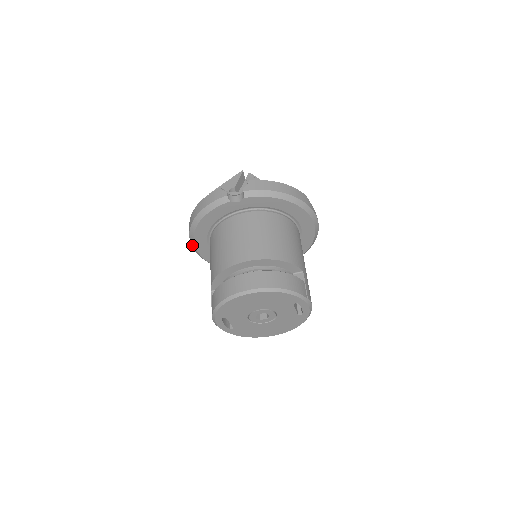
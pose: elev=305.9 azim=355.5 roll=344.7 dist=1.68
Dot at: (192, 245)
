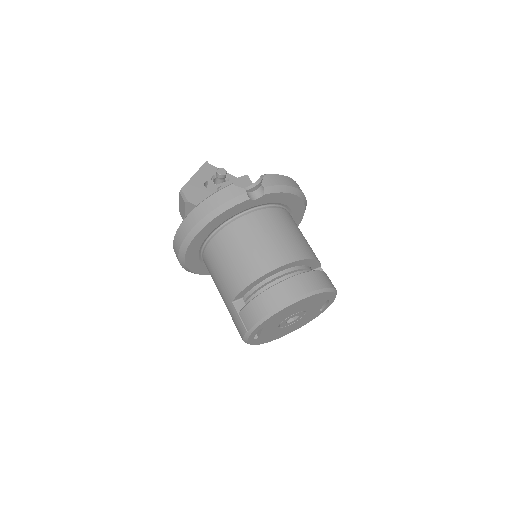
Dot at: (180, 251)
